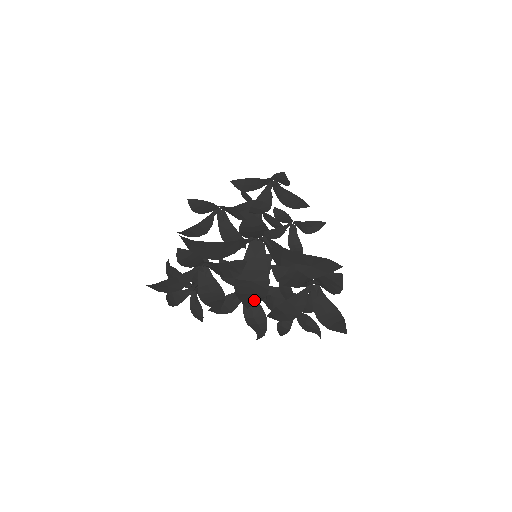
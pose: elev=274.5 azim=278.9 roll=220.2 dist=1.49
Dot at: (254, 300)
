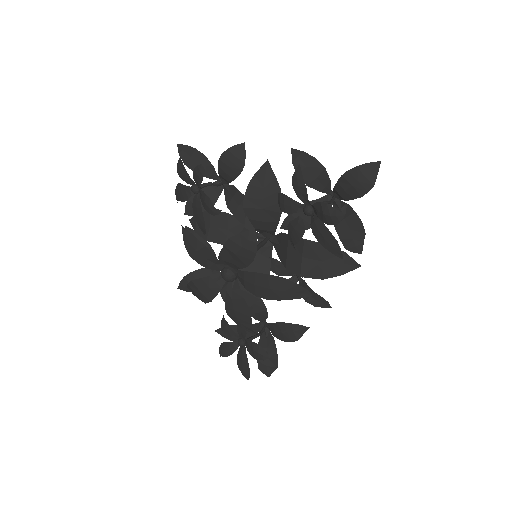
Dot at: (271, 178)
